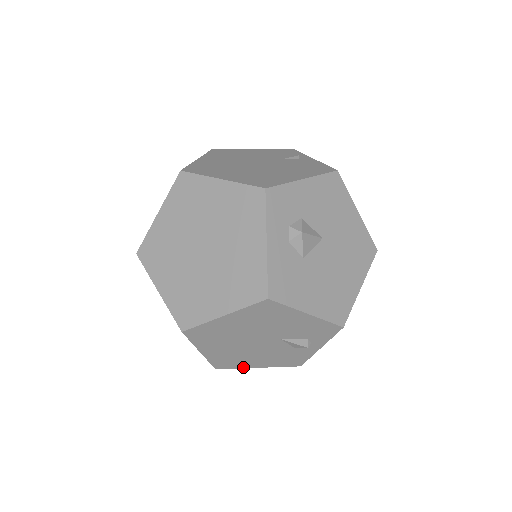
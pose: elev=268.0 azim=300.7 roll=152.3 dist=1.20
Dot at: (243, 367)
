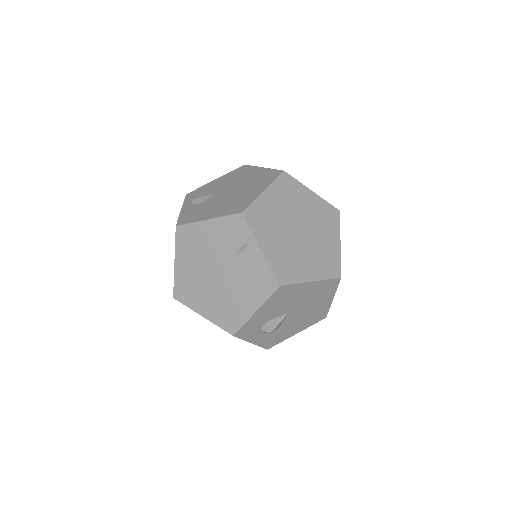
Dot at: occluded
